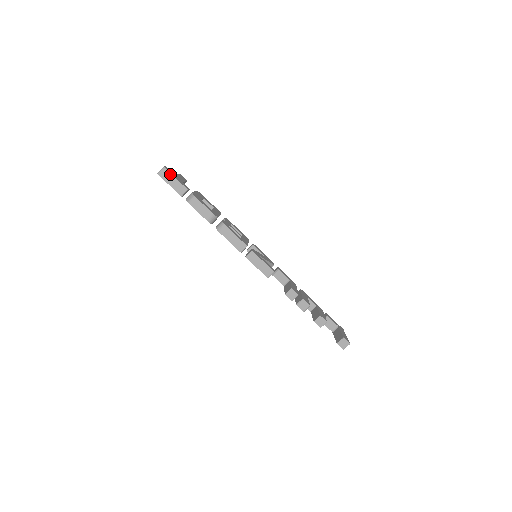
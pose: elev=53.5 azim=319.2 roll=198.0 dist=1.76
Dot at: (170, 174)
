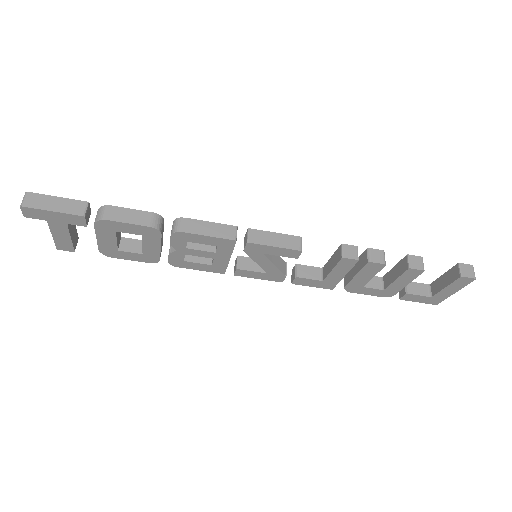
Dot at: (43, 196)
